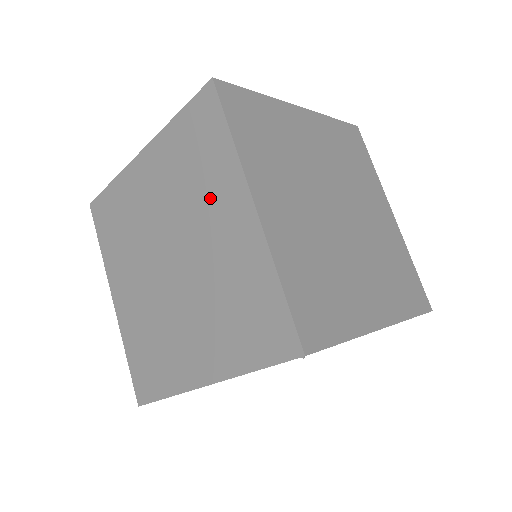
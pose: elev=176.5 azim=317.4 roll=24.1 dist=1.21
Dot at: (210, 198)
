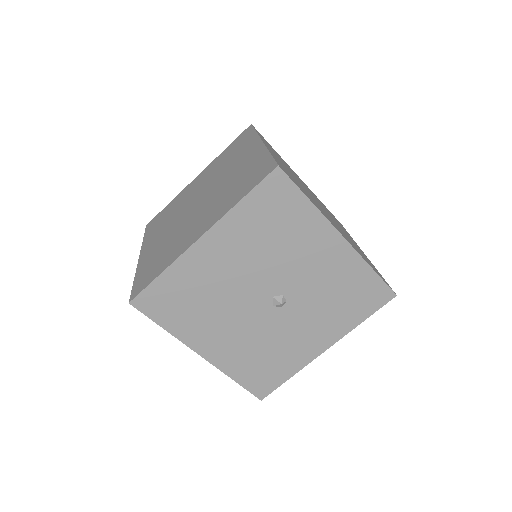
Dot at: (236, 158)
